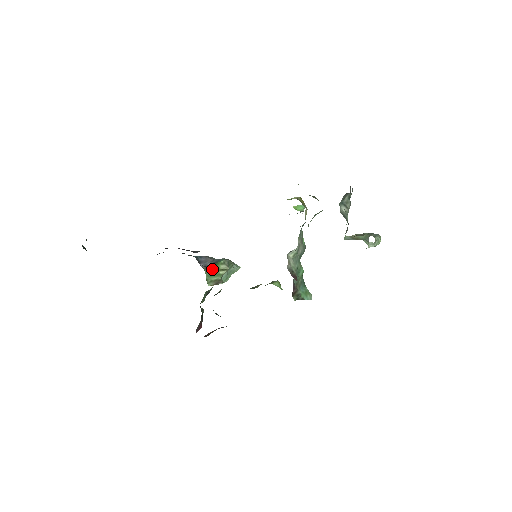
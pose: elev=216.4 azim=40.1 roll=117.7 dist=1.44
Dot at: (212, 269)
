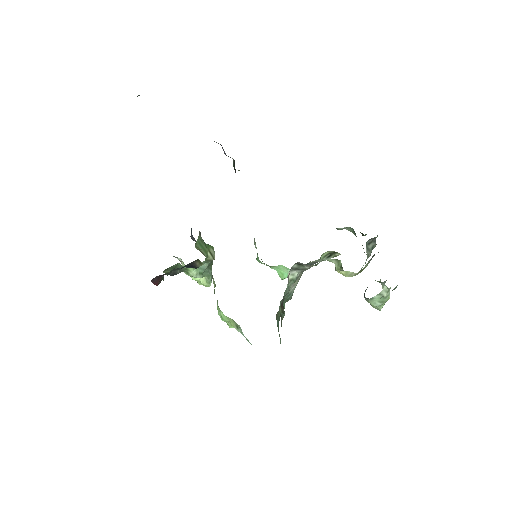
Dot at: (204, 242)
